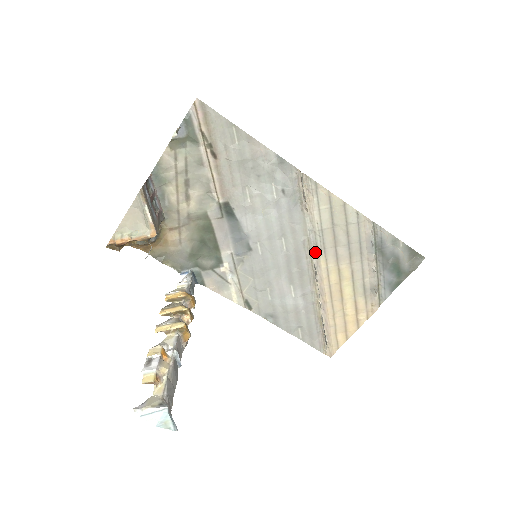
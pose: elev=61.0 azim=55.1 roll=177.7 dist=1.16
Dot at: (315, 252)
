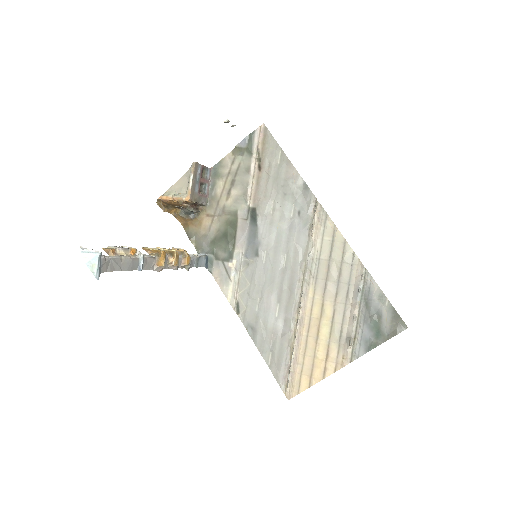
Dot at: (307, 278)
